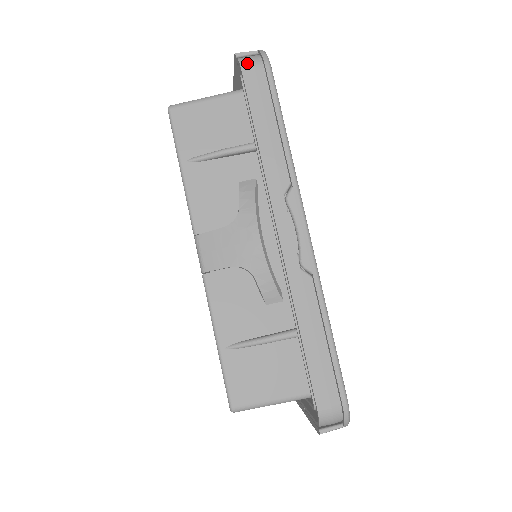
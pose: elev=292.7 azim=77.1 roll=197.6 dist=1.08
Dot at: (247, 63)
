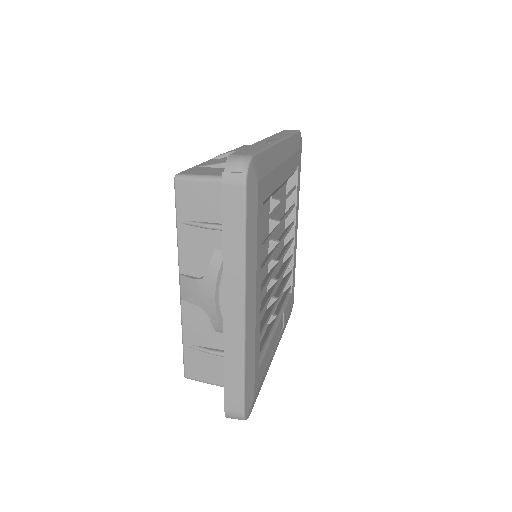
Dot at: occluded
